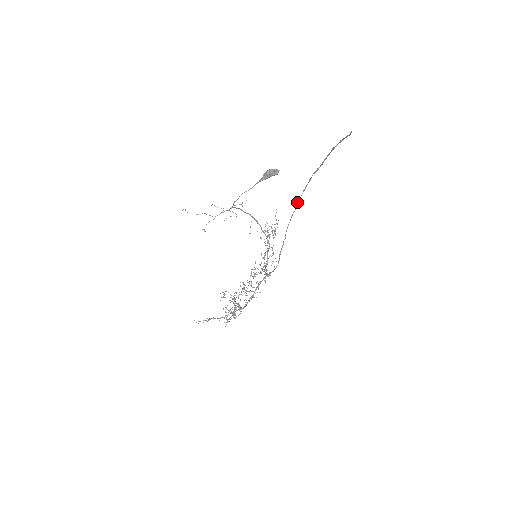
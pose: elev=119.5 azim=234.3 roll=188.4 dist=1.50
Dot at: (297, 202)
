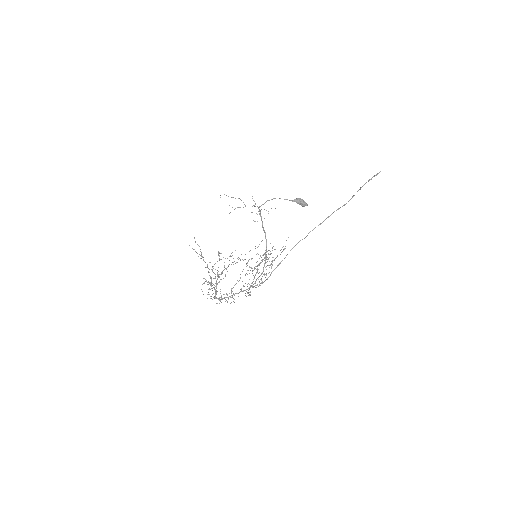
Dot at: (310, 231)
